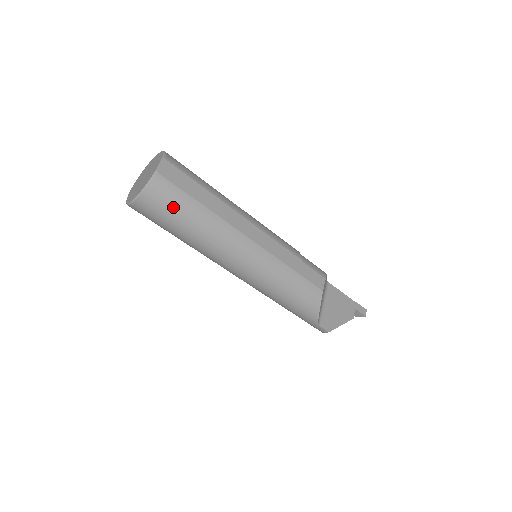
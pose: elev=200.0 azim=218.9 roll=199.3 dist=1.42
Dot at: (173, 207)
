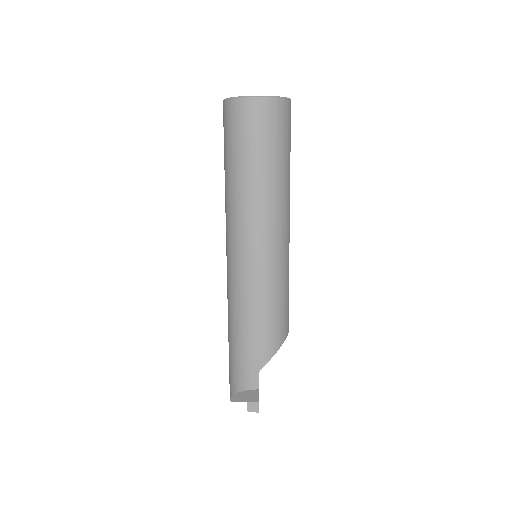
Dot at: (281, 134)
